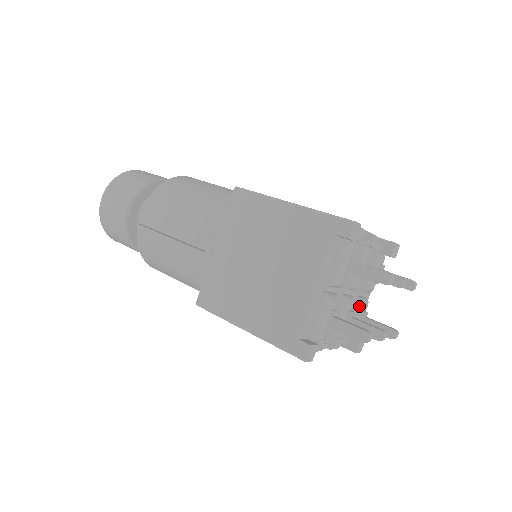
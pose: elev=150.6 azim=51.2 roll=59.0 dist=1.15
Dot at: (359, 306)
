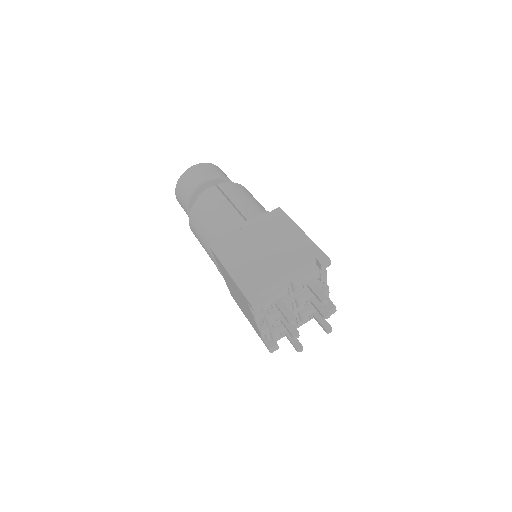
Dot at: occluded
